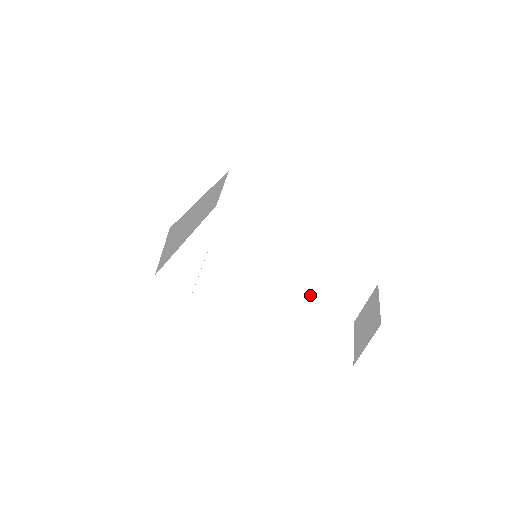
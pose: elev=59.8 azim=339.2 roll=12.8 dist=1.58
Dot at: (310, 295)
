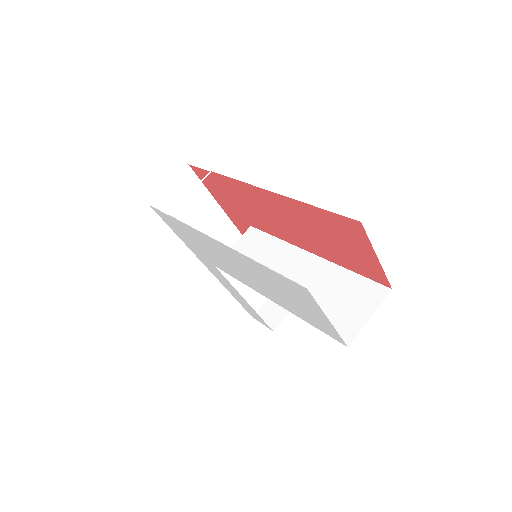
Dot at: occluded
